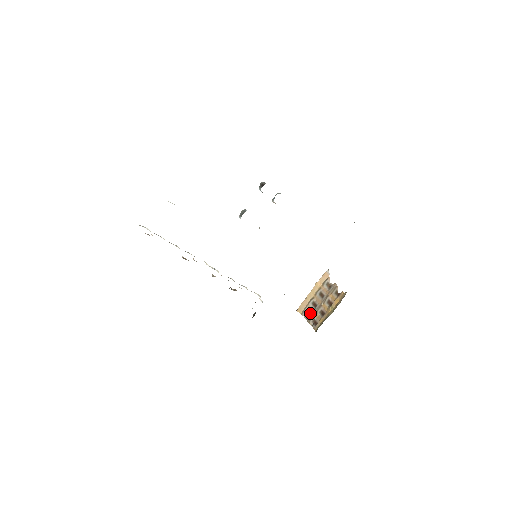
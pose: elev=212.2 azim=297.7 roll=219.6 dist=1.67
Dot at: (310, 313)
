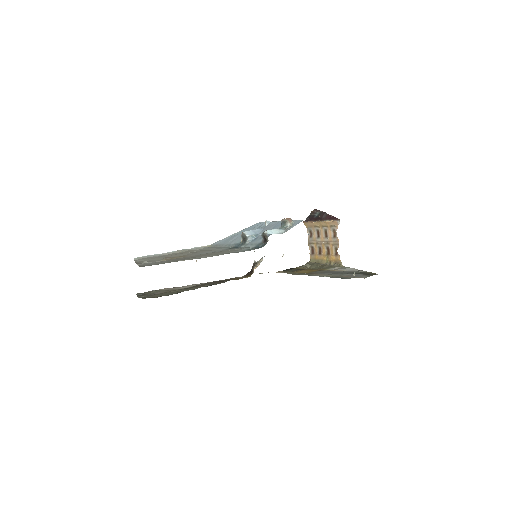
Dot at: (312, 237)
